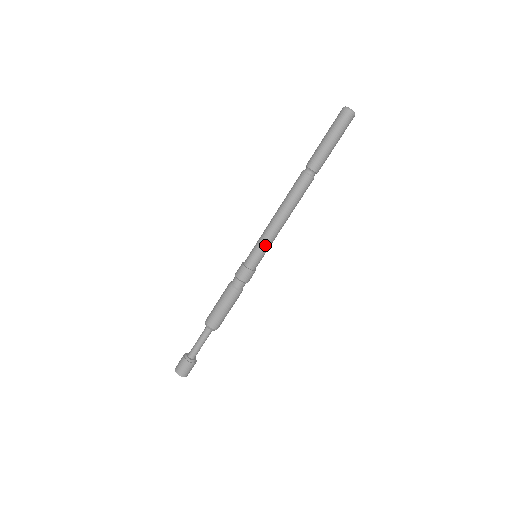
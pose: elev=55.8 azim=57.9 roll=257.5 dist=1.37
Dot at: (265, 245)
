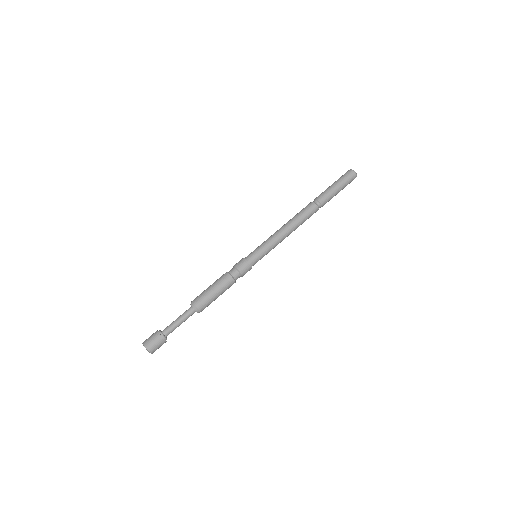
Dot at: occluded
